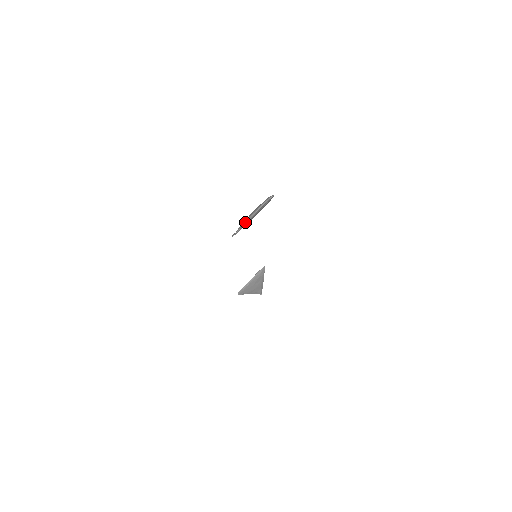
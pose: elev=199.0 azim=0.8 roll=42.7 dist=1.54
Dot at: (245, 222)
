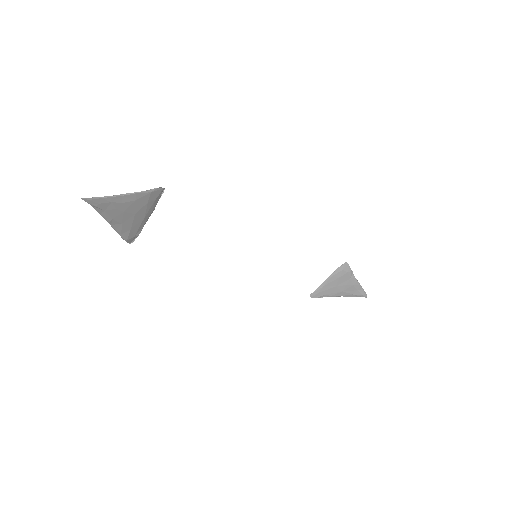
Dot at: (114, 228)
